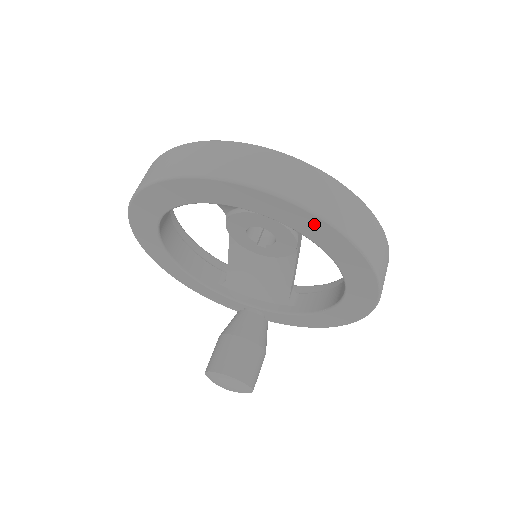
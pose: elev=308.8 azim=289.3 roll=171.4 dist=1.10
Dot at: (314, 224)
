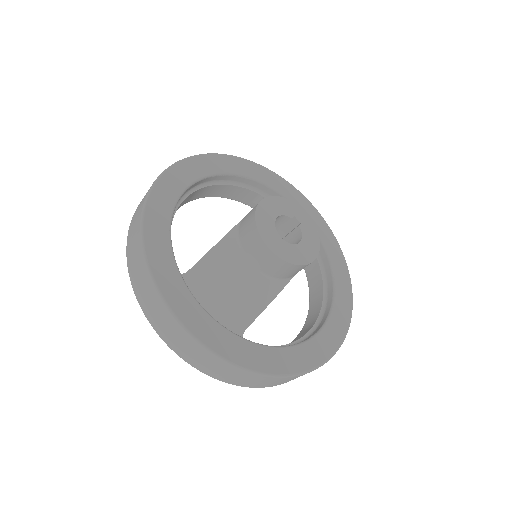
Dot at: occluded
